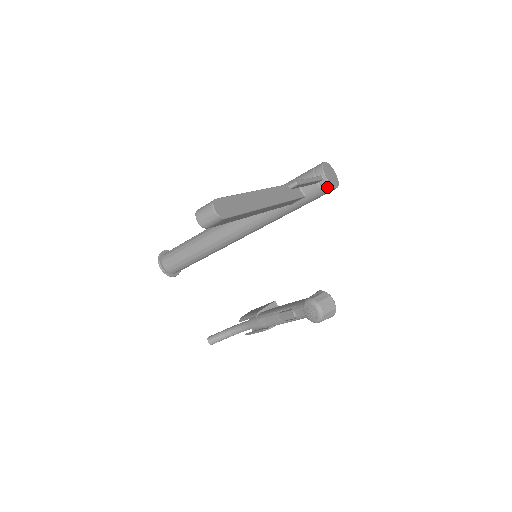
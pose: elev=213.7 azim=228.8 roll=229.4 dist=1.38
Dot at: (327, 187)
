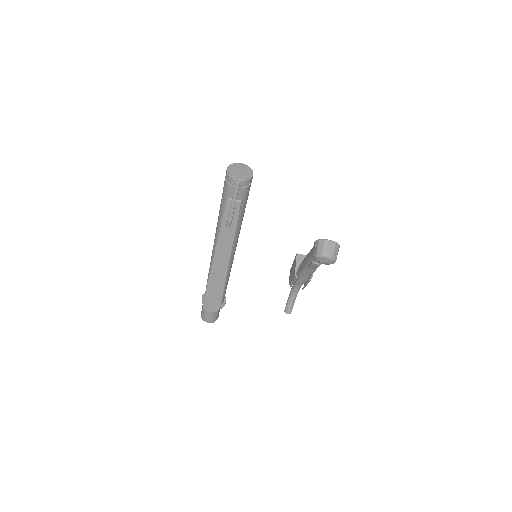
Dot at: (247, 183)
